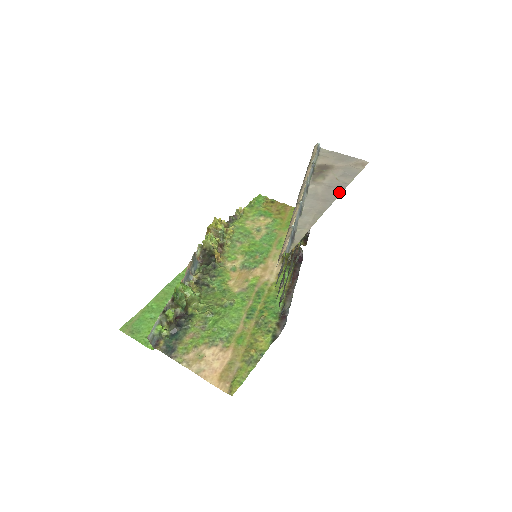
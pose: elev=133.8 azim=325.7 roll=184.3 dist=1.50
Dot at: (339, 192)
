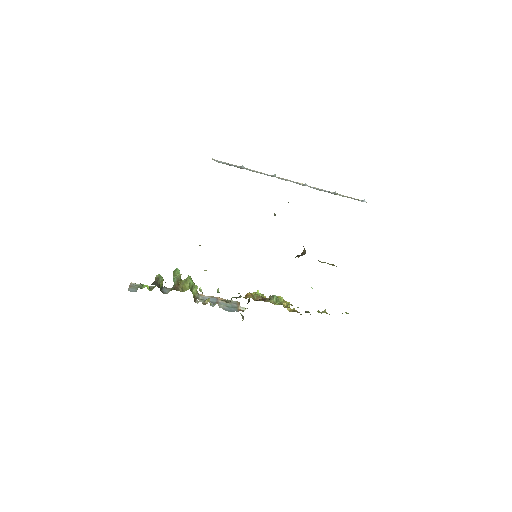
Dot at: occluded
